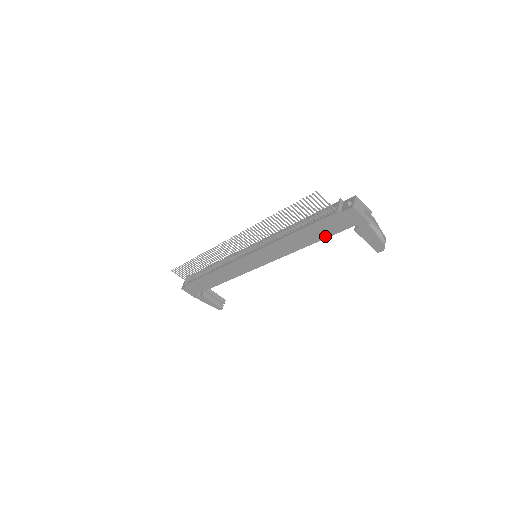
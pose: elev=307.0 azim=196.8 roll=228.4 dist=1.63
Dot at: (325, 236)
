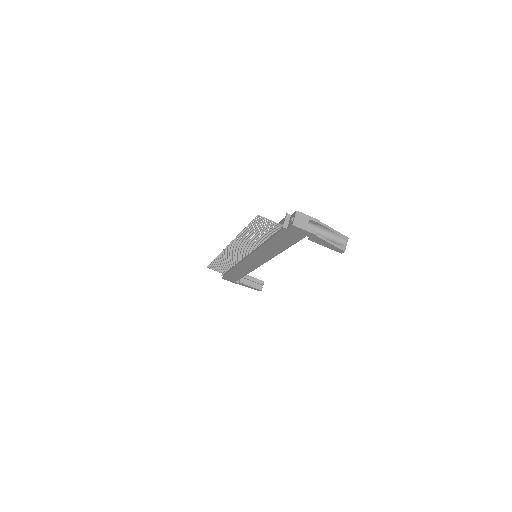
Dot at: (290, 244)
